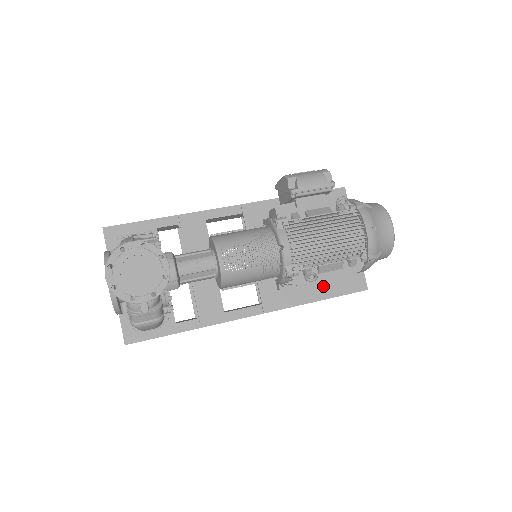
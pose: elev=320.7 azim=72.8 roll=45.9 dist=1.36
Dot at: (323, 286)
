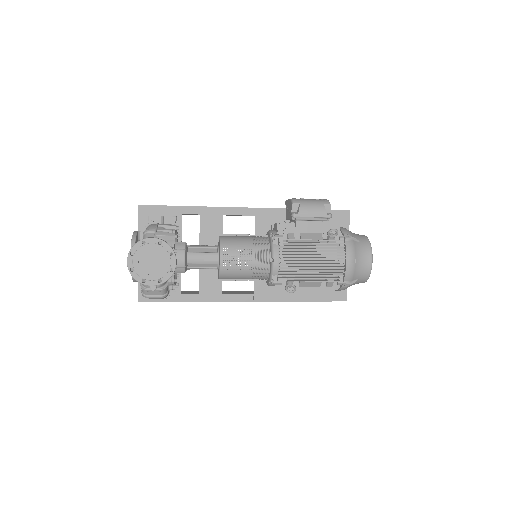
Dot at: occluded
